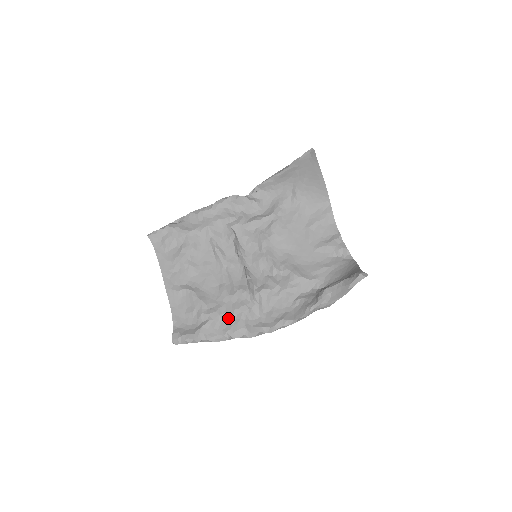
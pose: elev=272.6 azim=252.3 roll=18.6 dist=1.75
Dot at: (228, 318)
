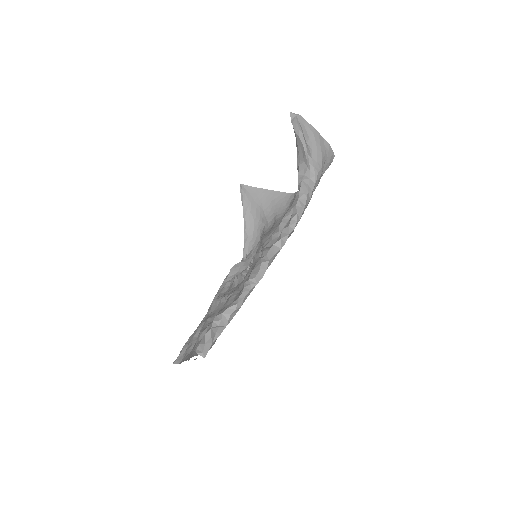
Dot at: occluded
